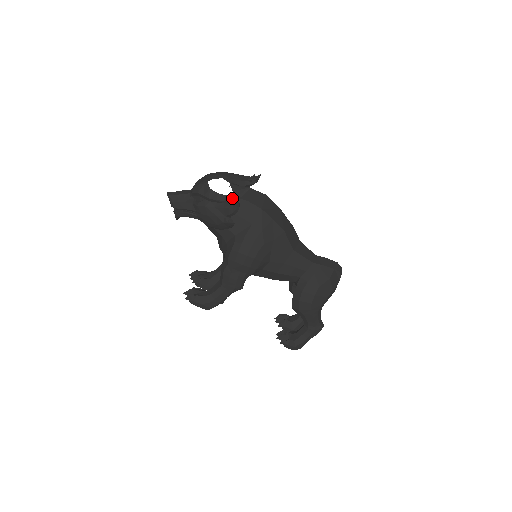
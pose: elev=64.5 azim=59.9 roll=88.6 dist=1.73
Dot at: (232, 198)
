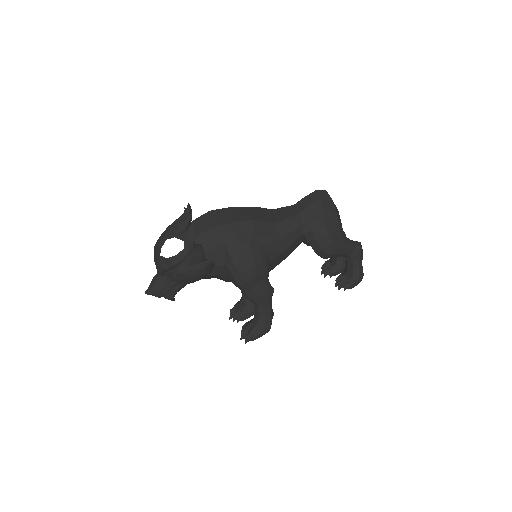
Dot at: (189, 246)
